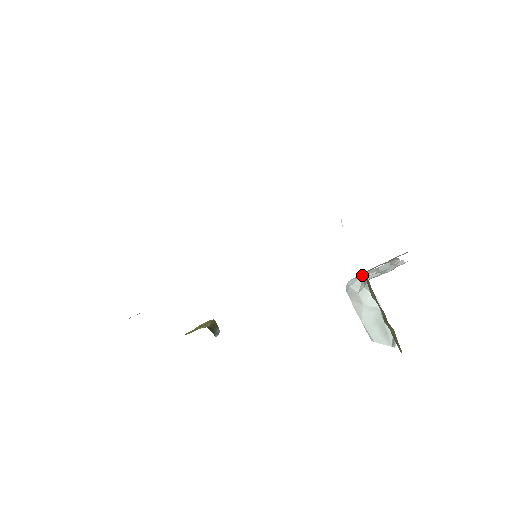
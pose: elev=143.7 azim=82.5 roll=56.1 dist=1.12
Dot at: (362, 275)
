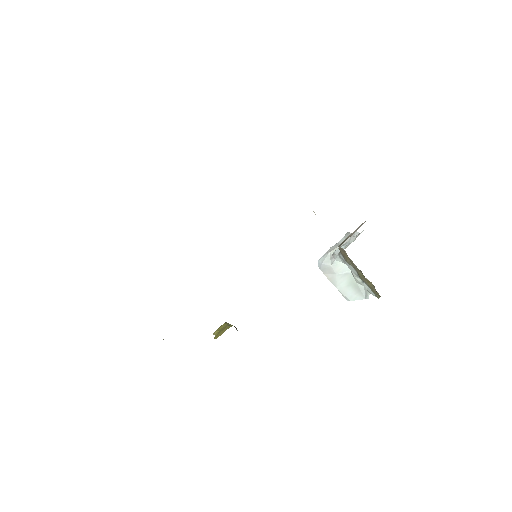
Dot at: (328, 252)
